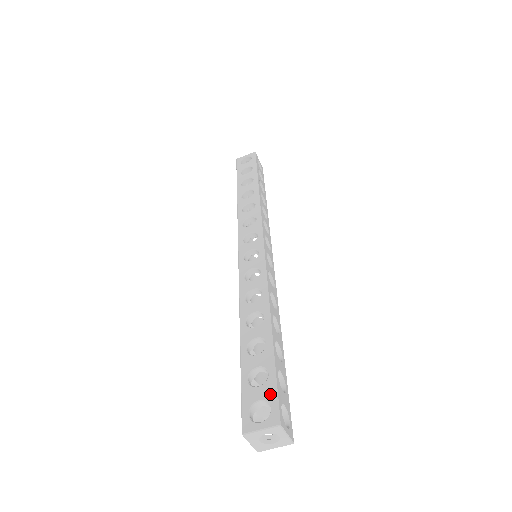
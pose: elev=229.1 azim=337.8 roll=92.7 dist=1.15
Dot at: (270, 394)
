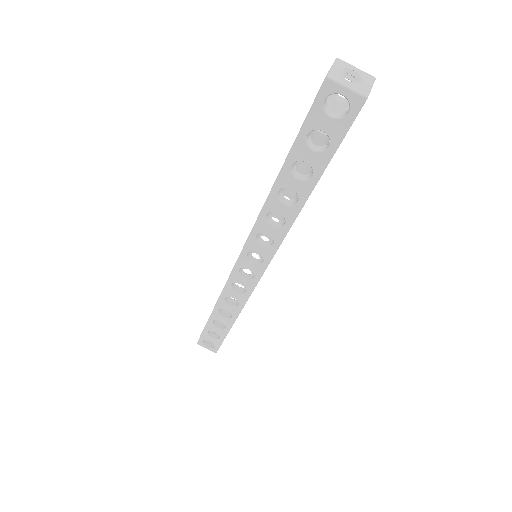
Dot at: occluded
